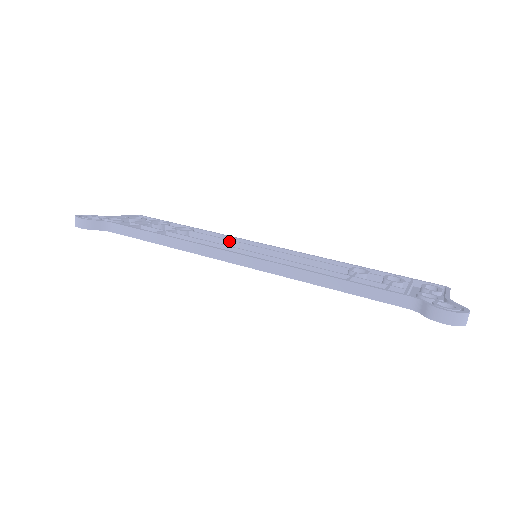
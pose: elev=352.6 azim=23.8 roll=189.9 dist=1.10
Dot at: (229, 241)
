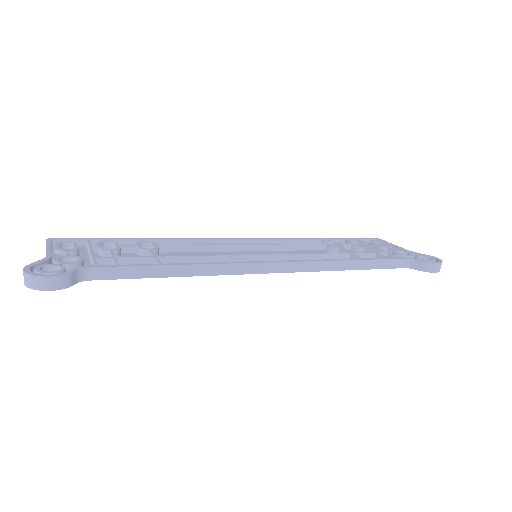
Dot at: (211, 246)
